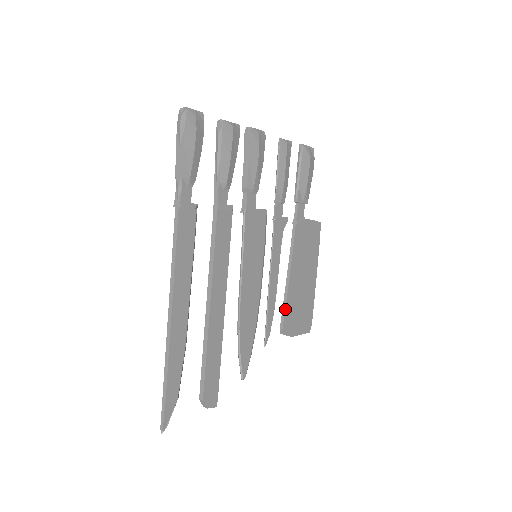
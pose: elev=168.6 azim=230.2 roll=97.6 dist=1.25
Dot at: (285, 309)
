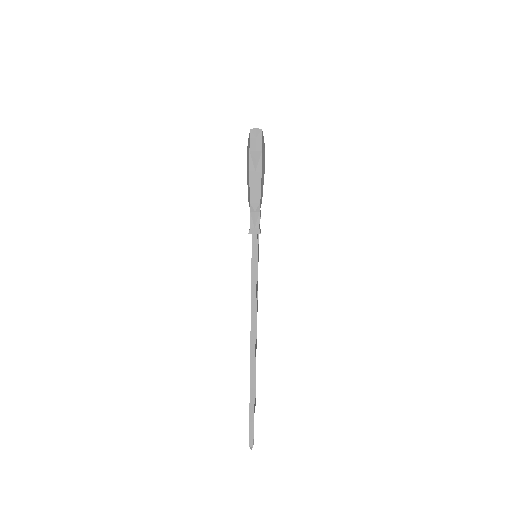
Dot at: (257, 295)
